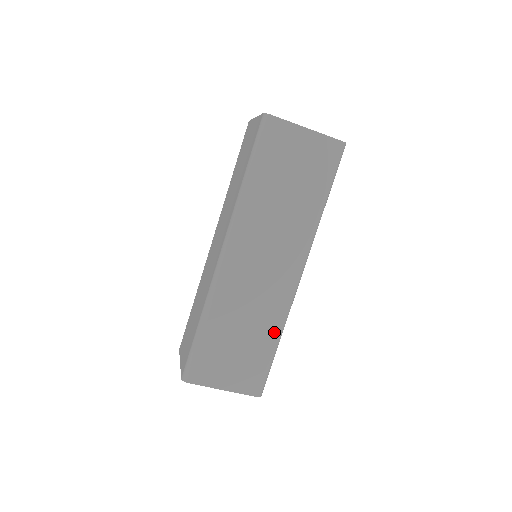
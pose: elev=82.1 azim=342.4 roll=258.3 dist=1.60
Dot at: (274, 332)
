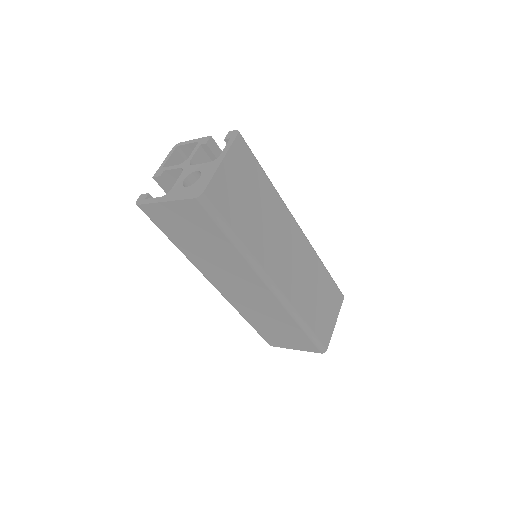
Dot at: (321, 268)
